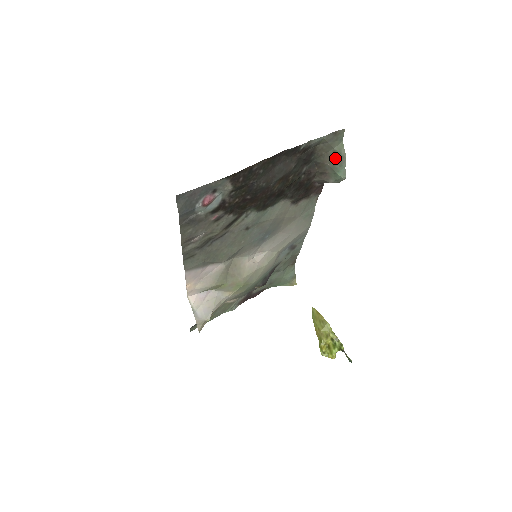
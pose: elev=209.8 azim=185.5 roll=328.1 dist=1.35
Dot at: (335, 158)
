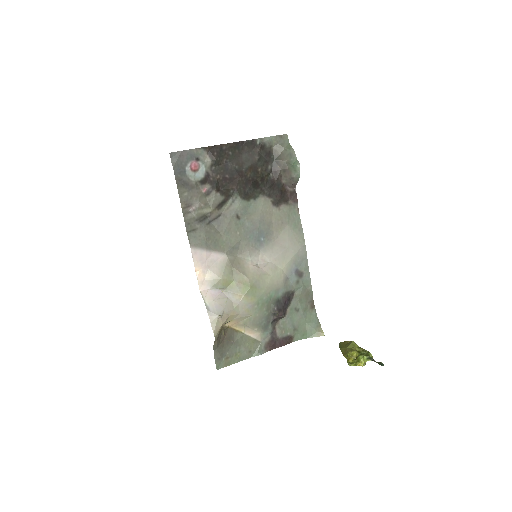
Dot at: (288, 155)
